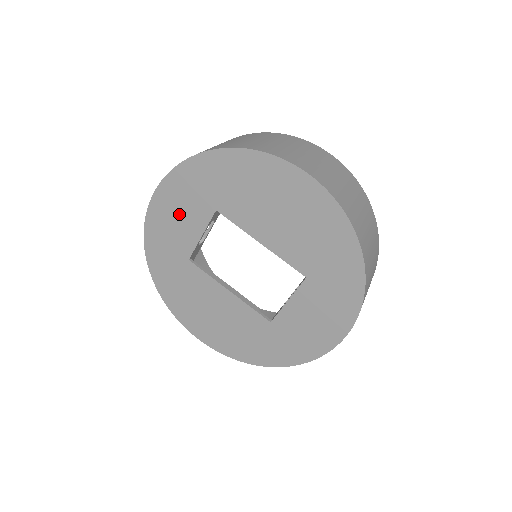
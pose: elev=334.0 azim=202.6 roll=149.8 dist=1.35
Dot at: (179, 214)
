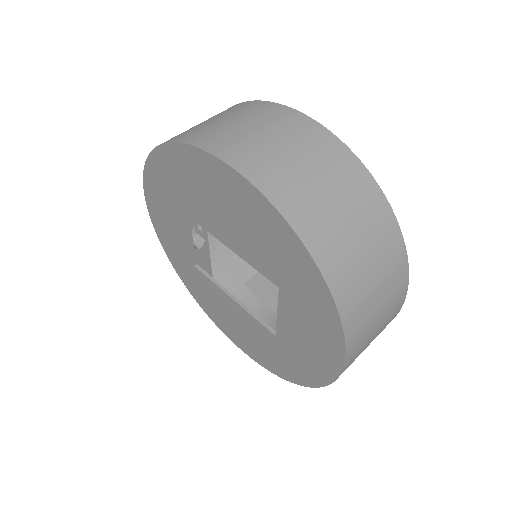
Dot at: (167, 220)
